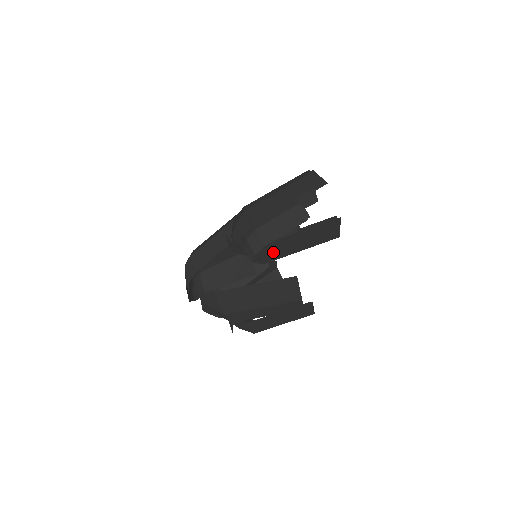
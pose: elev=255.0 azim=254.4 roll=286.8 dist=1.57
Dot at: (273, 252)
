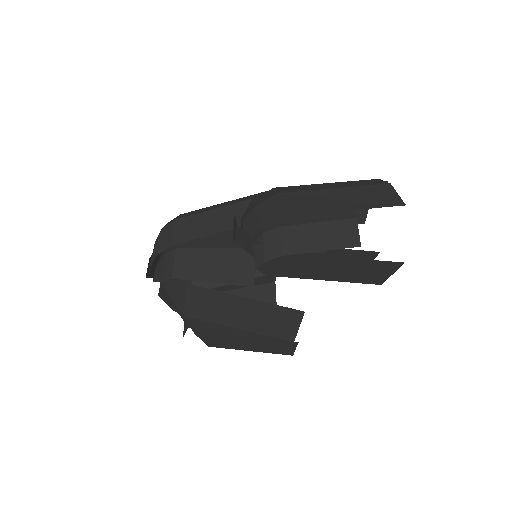
Dot at: (289, 266)
